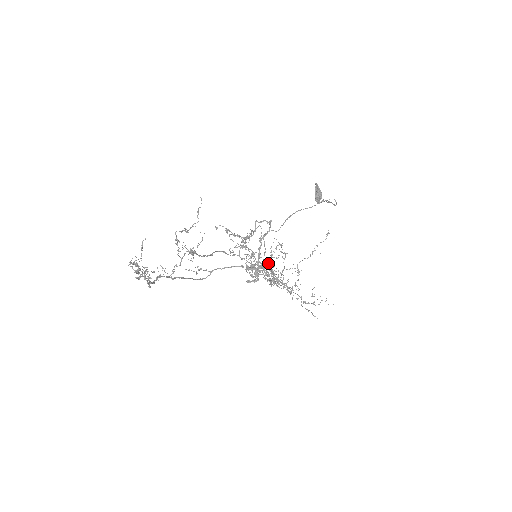
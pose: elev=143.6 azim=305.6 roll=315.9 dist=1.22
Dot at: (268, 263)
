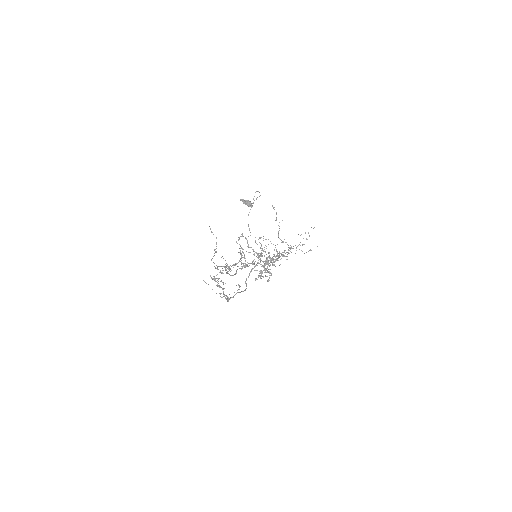
Dot at: occluded
